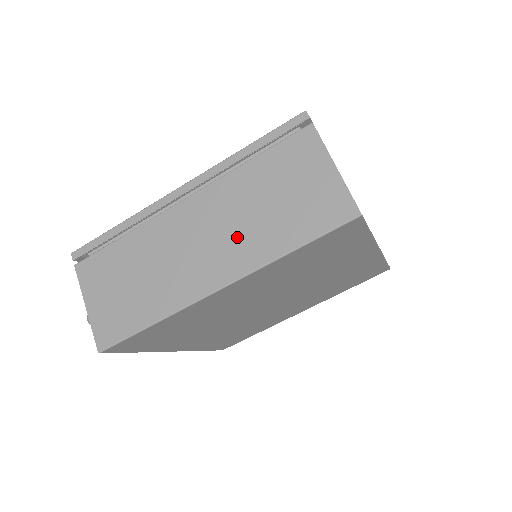
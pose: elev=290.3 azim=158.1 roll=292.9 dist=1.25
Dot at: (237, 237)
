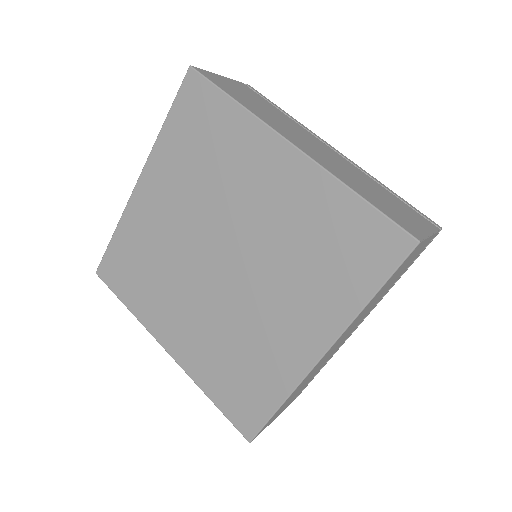
Dot at: (337, 167)
